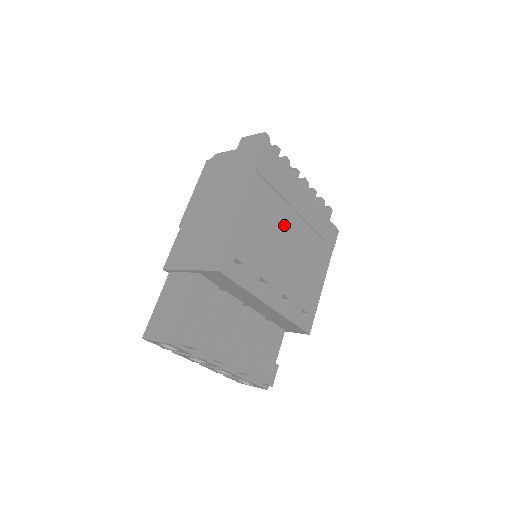
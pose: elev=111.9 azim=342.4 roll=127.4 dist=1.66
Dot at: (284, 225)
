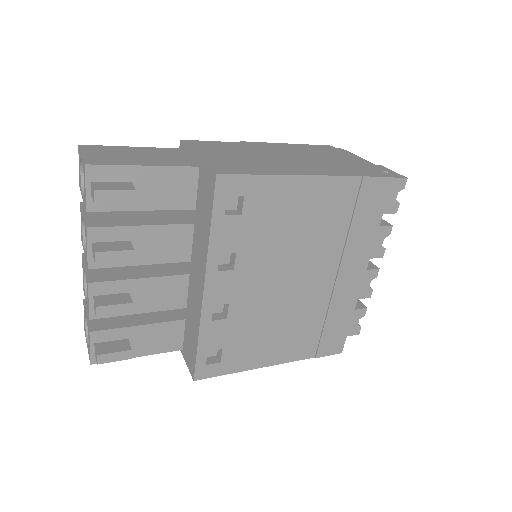
Dot at: (315, 259)
